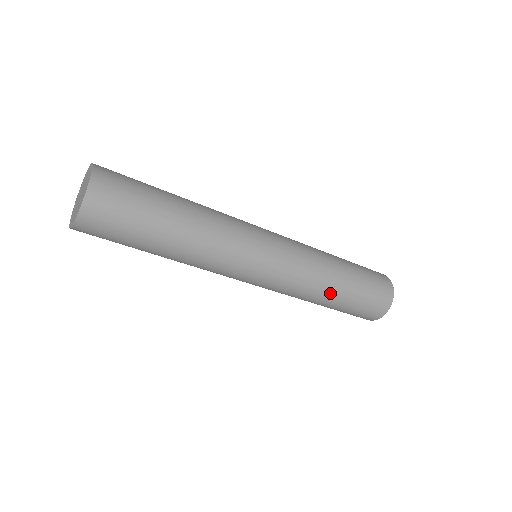
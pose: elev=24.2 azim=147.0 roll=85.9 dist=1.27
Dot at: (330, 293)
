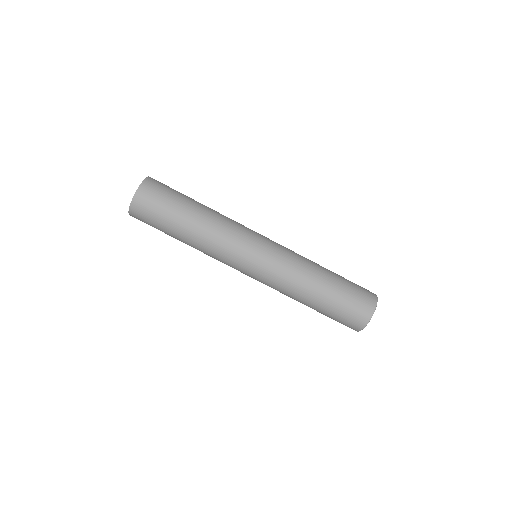
Dot at: (319, 276)
